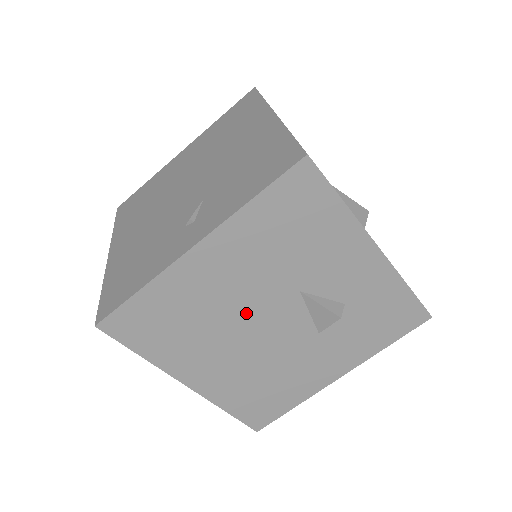
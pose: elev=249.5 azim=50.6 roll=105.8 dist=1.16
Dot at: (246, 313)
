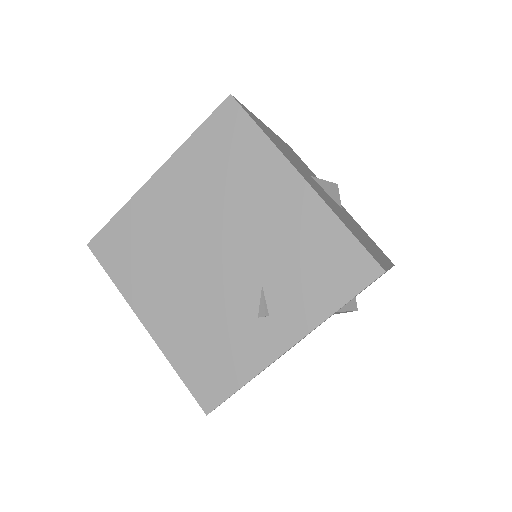
Dot at: occluded
